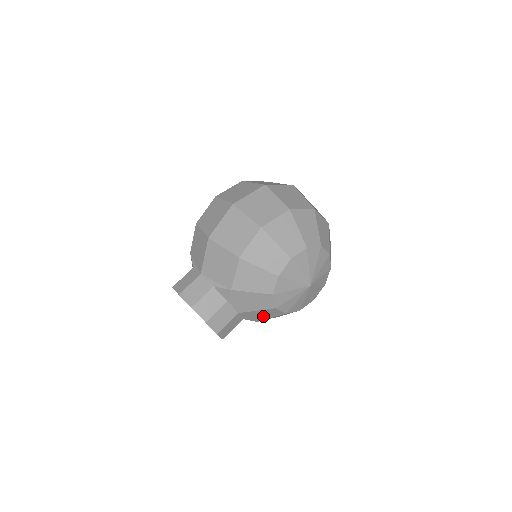
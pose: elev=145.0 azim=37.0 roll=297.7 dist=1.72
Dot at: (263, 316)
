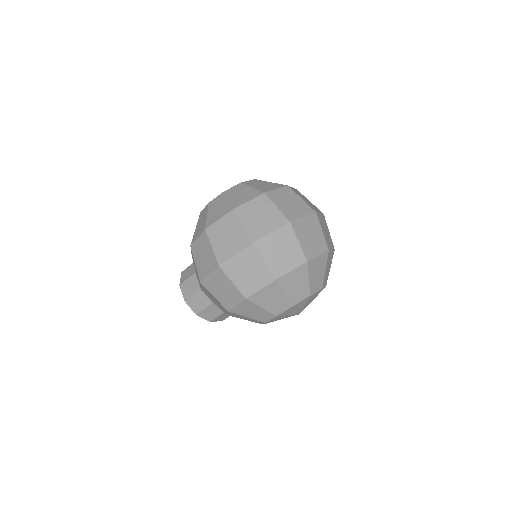
Dot at: occluded
